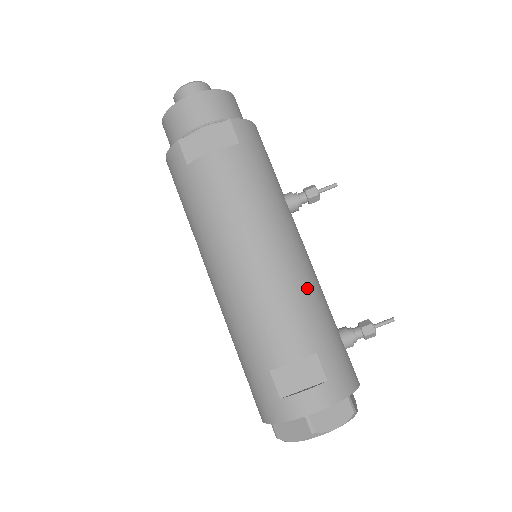
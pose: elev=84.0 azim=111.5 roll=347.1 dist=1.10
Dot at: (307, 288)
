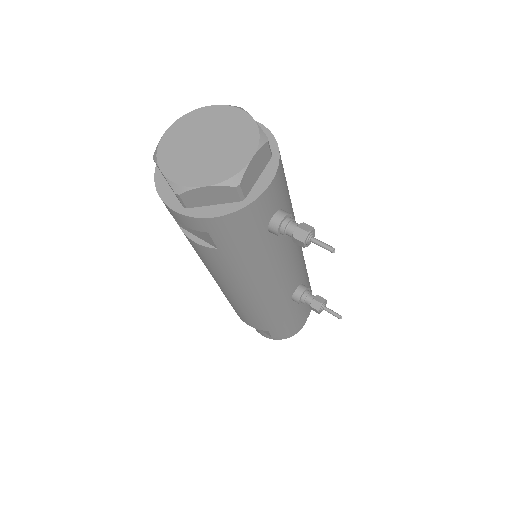
Dot at: occluded
